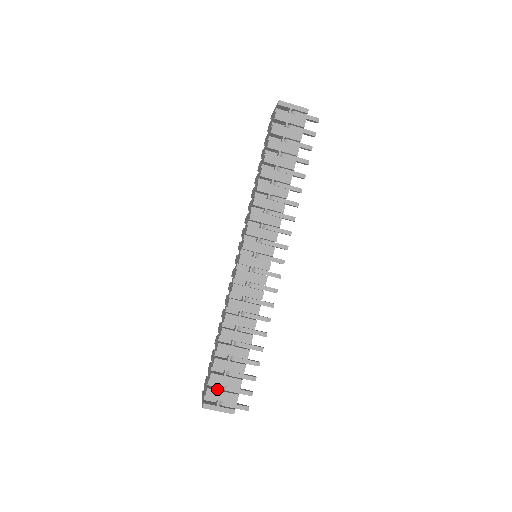
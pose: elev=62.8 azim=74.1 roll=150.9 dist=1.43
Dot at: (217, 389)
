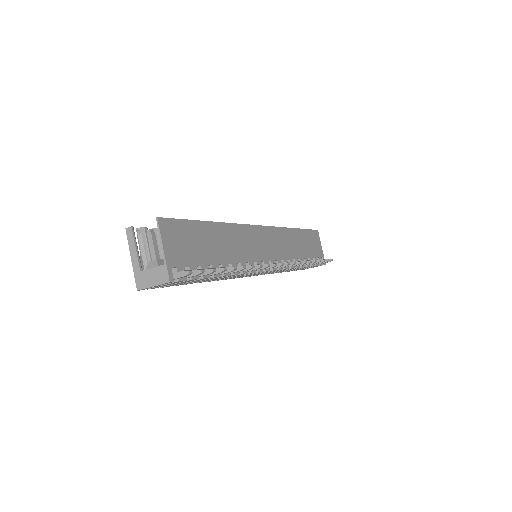
Dot at: occluded
